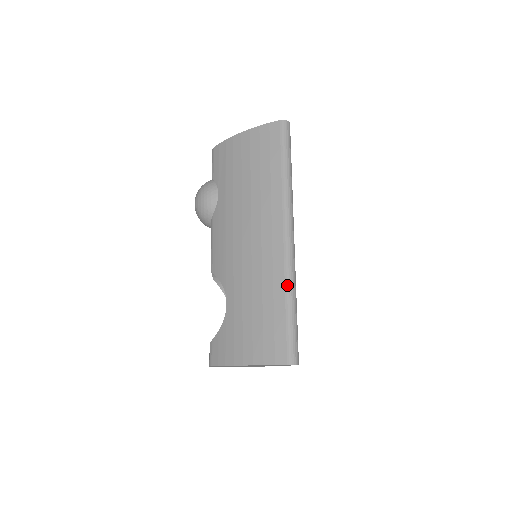
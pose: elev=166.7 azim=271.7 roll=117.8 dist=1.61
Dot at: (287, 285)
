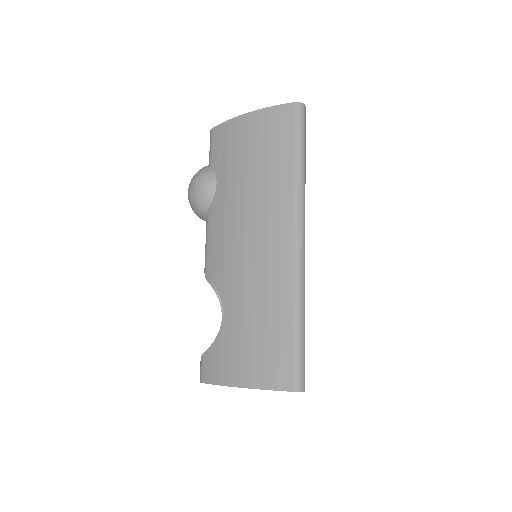
Dot at: (296, 299)
